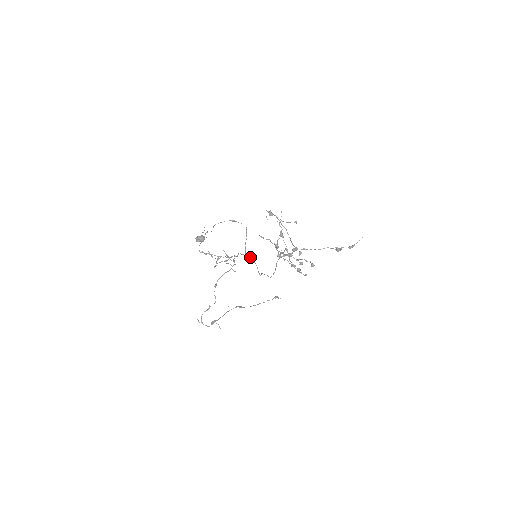
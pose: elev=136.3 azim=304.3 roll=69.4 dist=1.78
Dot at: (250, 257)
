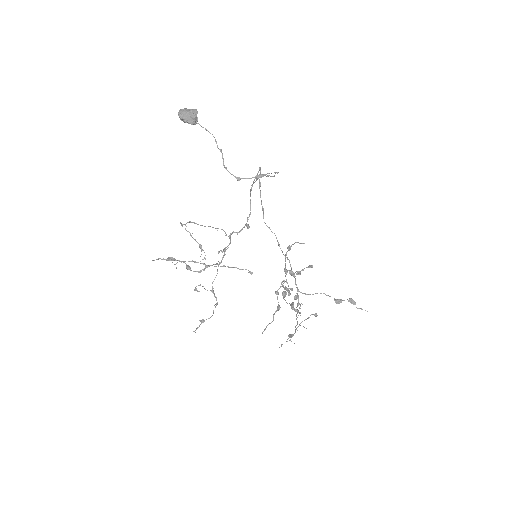
Dot at: (257, 174)
